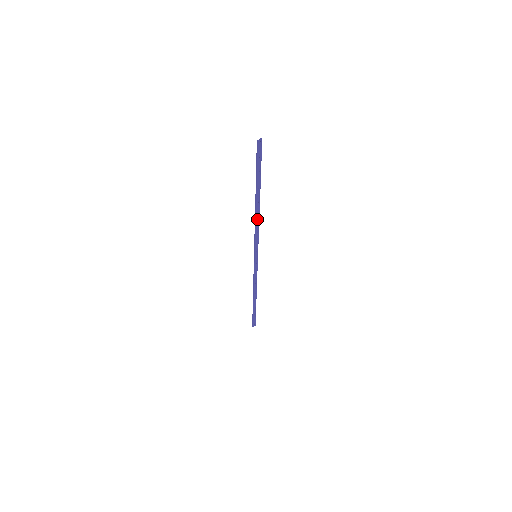
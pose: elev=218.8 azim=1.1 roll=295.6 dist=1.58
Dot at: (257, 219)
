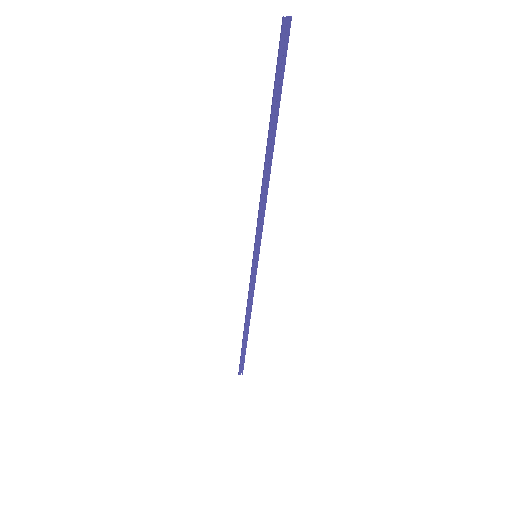
Dot at: (265, 186)
